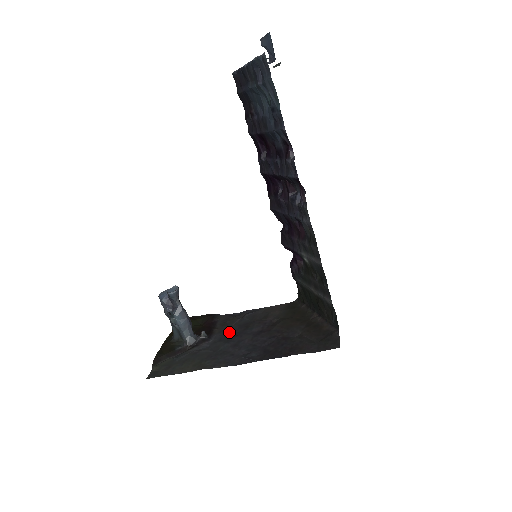
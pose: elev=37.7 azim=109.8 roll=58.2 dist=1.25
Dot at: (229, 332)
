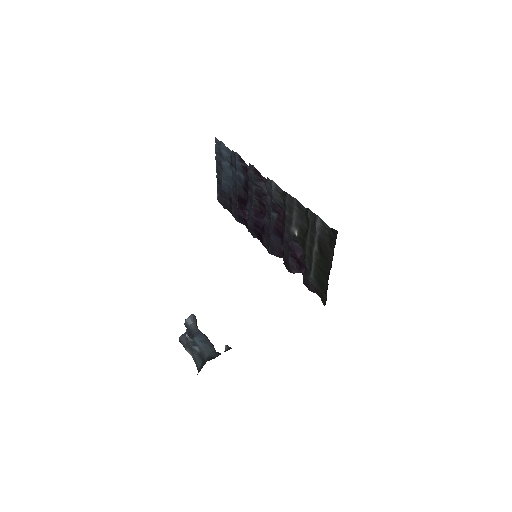
Dot at: occluded
